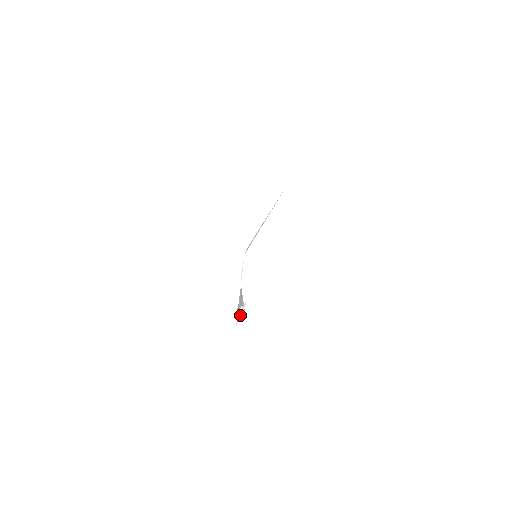
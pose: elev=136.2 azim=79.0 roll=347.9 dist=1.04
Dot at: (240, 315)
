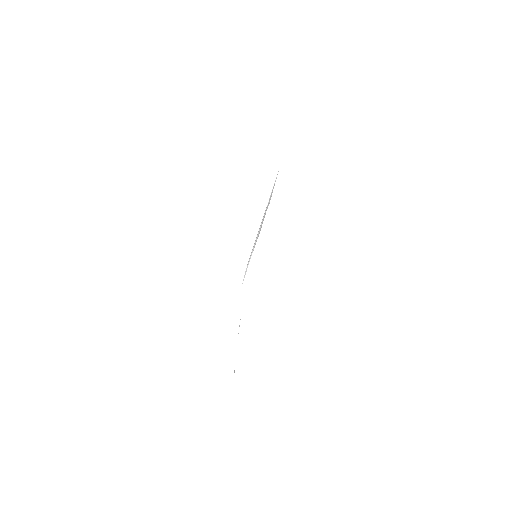
Dot at: (245, 311)
